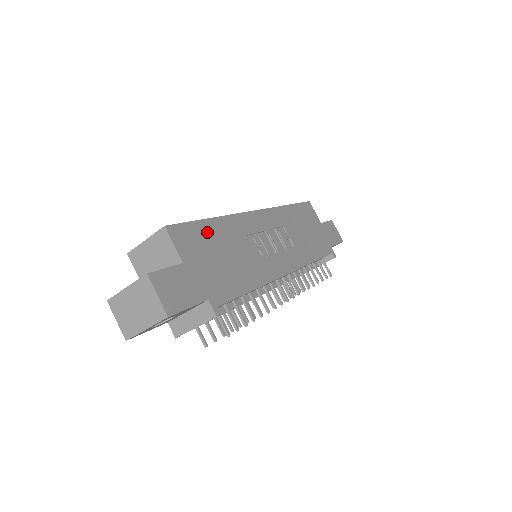
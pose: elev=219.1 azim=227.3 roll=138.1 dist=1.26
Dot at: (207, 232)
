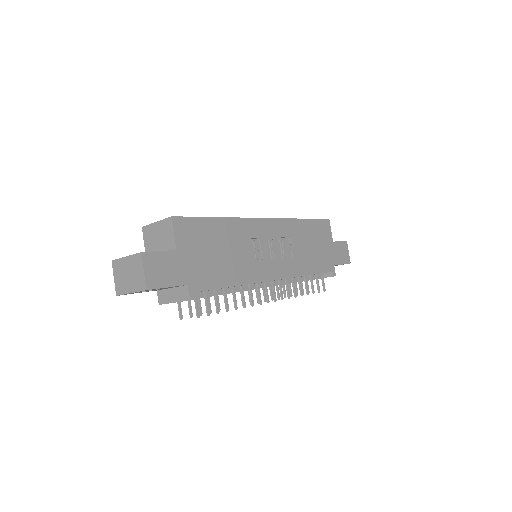
Dot at: (209, 229)
